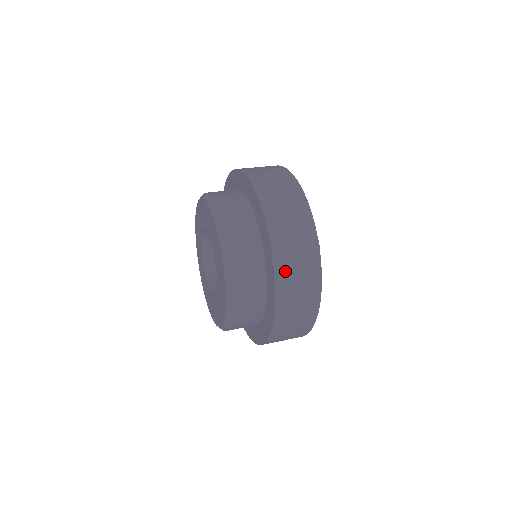
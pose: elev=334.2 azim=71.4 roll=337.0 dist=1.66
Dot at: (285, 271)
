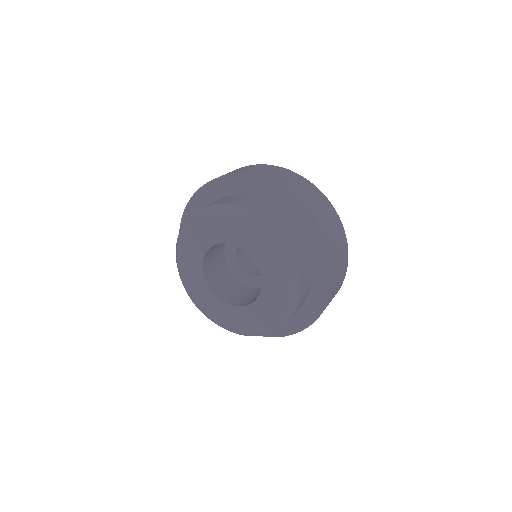
Dot at: (283, 182)
